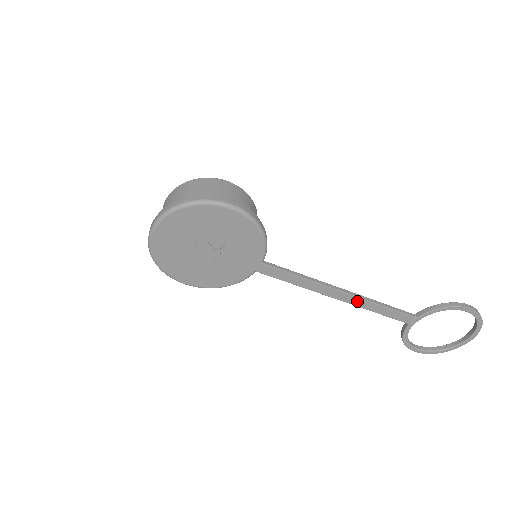
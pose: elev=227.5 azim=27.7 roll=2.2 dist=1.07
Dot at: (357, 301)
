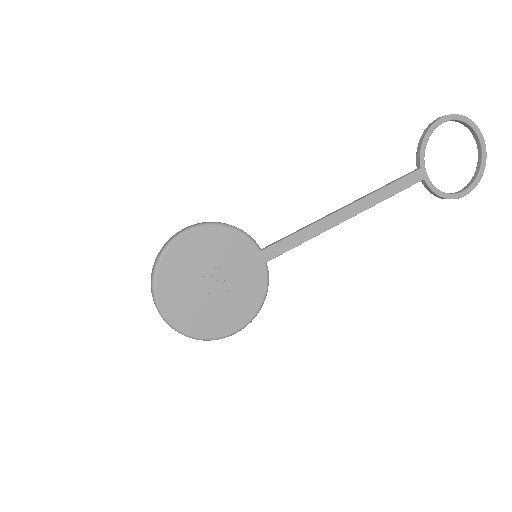
Dot at: (363, 204)
